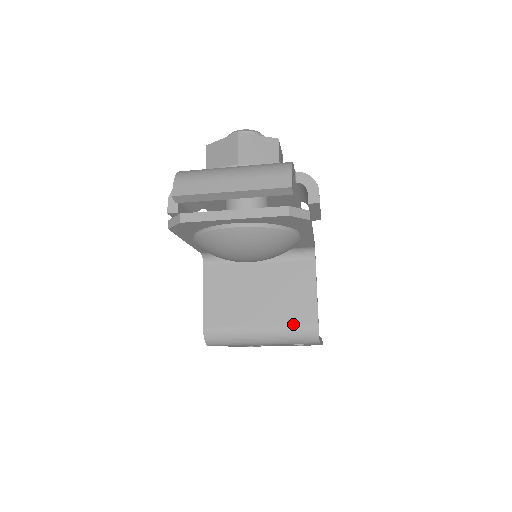
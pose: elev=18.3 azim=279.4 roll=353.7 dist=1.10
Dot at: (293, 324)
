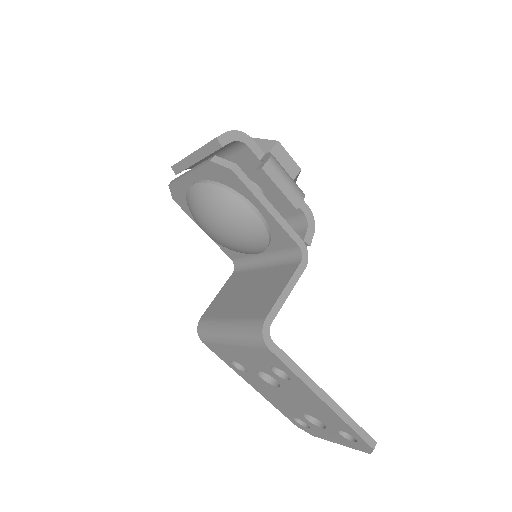
Dot at: (250, 317)
